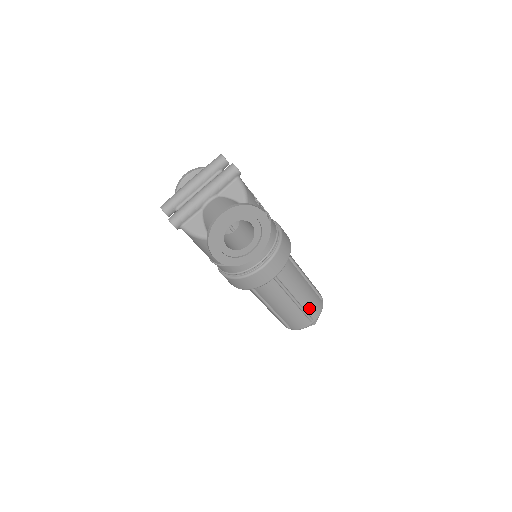
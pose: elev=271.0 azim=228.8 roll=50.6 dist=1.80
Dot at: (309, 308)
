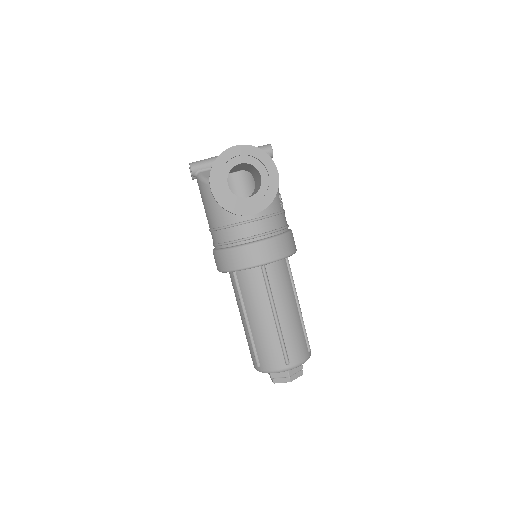
Dot at: (290, 343)
